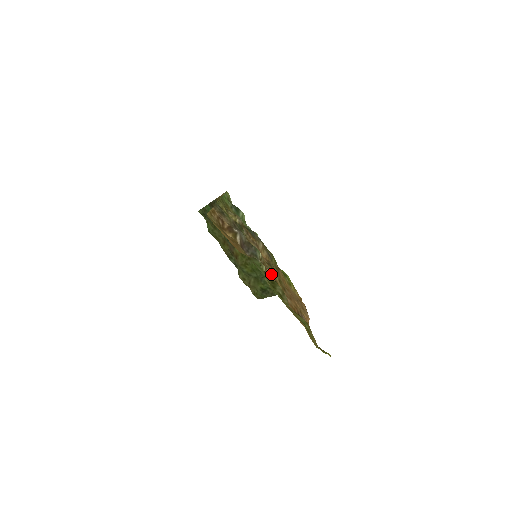
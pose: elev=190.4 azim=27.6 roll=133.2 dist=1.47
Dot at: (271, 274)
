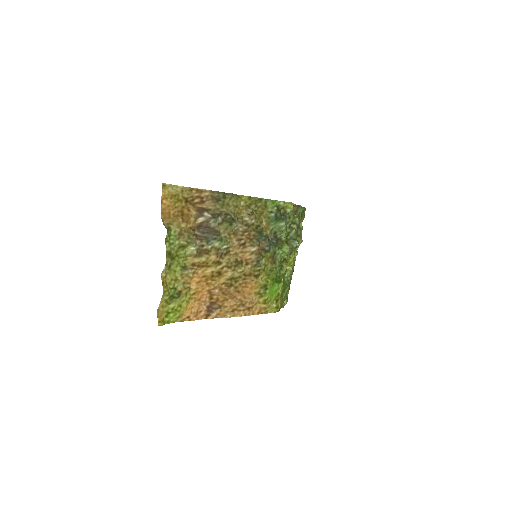
Dot at: (220, 265)
